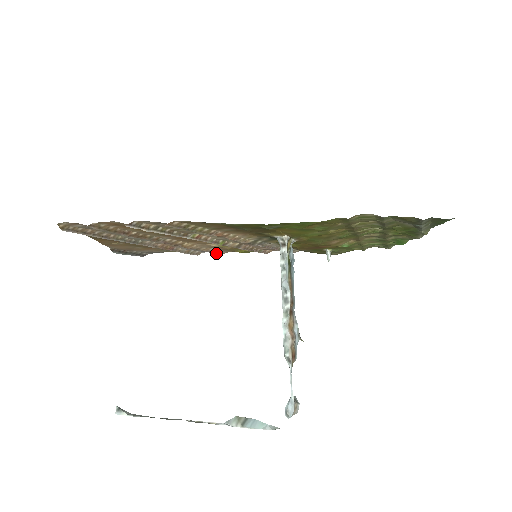
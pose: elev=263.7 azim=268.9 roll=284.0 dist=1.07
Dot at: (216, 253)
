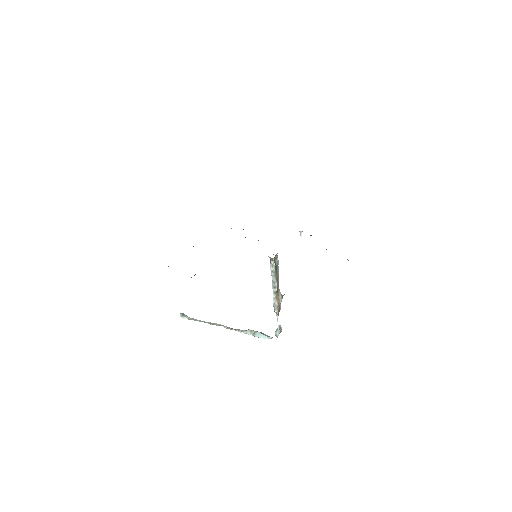
Dot at: occluded
